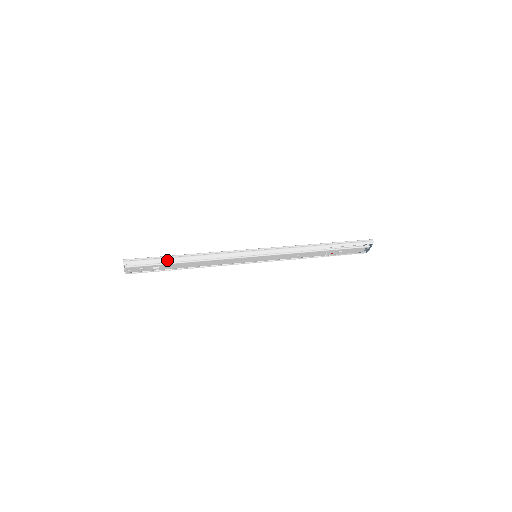
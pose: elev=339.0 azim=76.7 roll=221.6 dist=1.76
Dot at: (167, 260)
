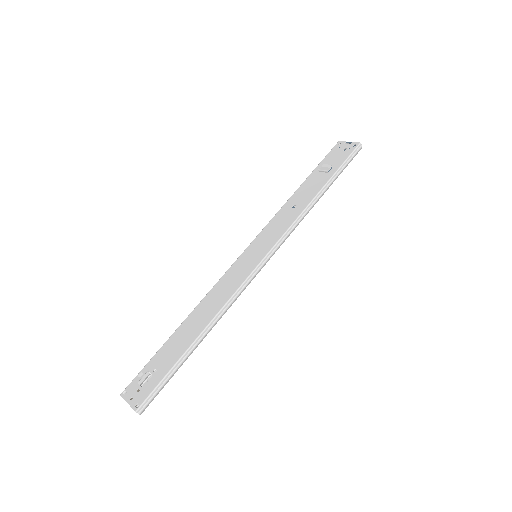
Dot at: occluded
